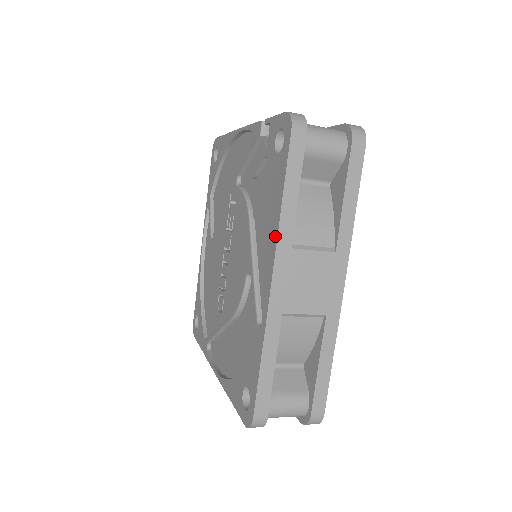
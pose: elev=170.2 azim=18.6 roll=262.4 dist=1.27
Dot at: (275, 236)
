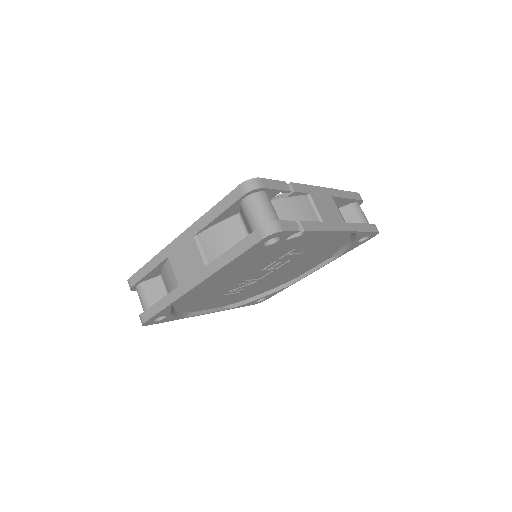
Dot at: (196, 223)
